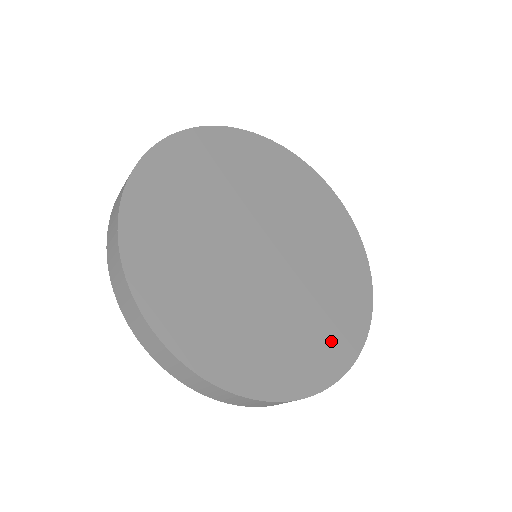
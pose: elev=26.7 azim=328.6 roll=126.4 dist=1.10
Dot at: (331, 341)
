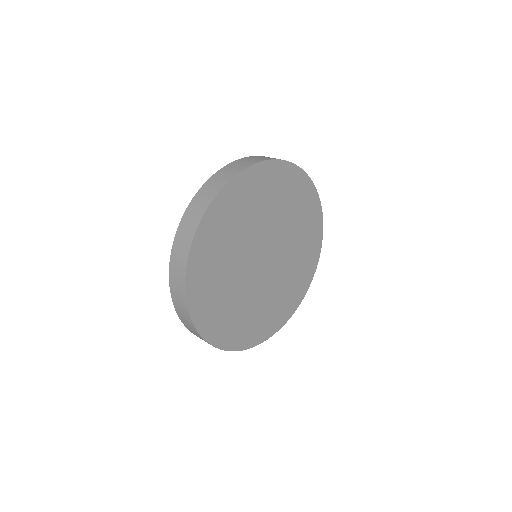
Dot at: (272, 319)
